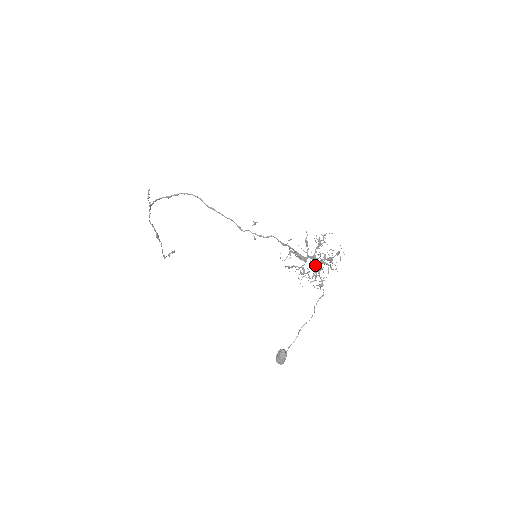
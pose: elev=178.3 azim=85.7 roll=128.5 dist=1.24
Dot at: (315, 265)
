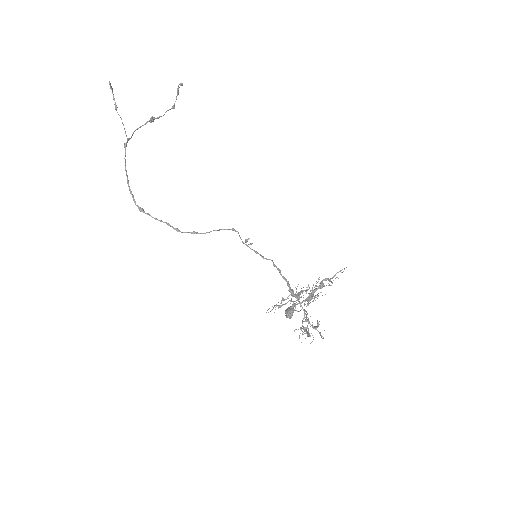
Dot at: (302, 323)
